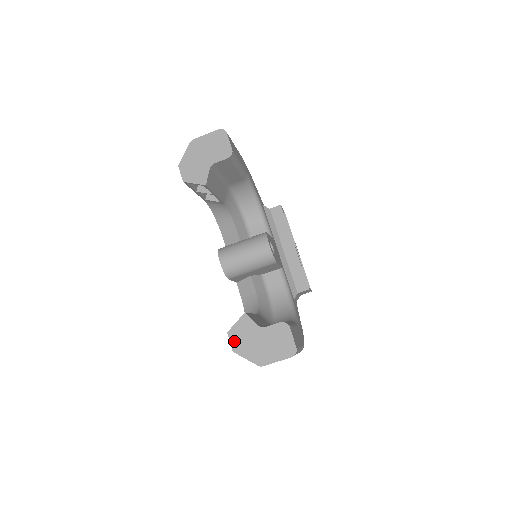
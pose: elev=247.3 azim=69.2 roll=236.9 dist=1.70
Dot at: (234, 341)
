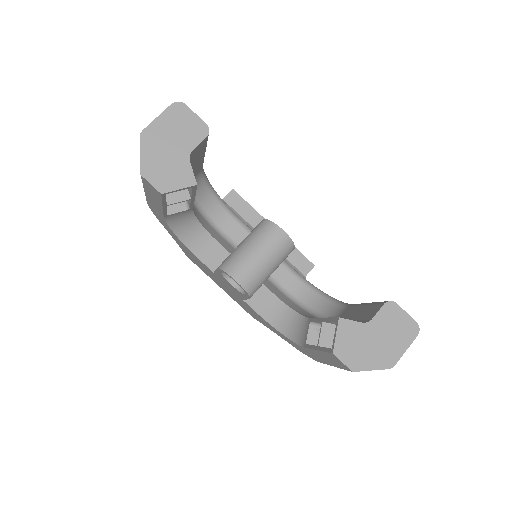
Dot at: (347, 358)
